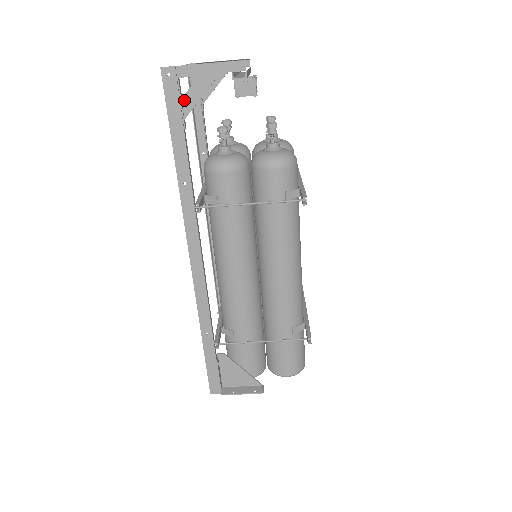
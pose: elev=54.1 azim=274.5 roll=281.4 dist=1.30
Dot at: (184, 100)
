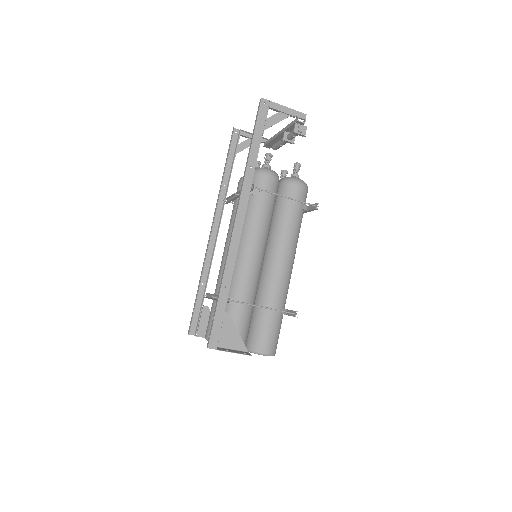
Dot at: (267, 120)
